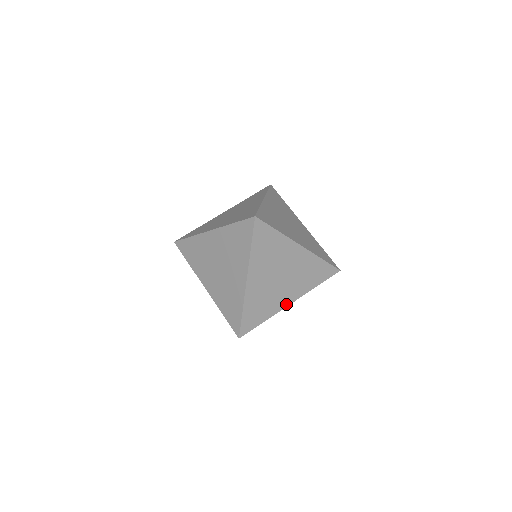
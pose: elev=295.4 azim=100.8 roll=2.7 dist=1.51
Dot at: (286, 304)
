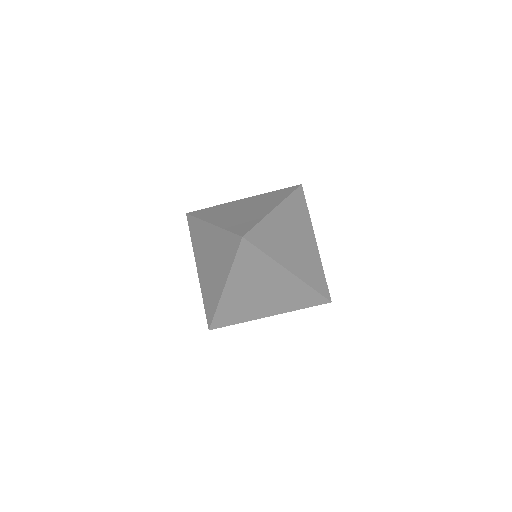
Dot at: (264, 315)
